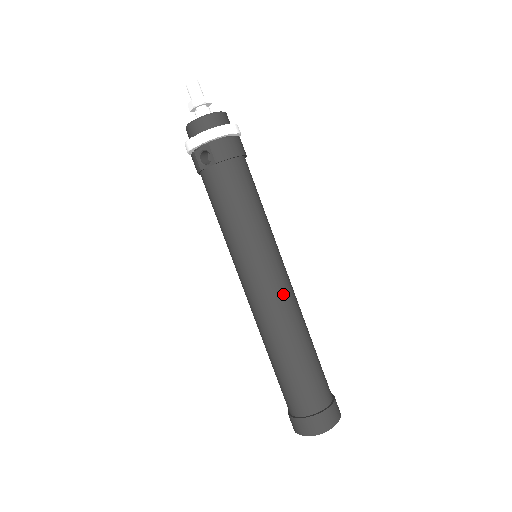
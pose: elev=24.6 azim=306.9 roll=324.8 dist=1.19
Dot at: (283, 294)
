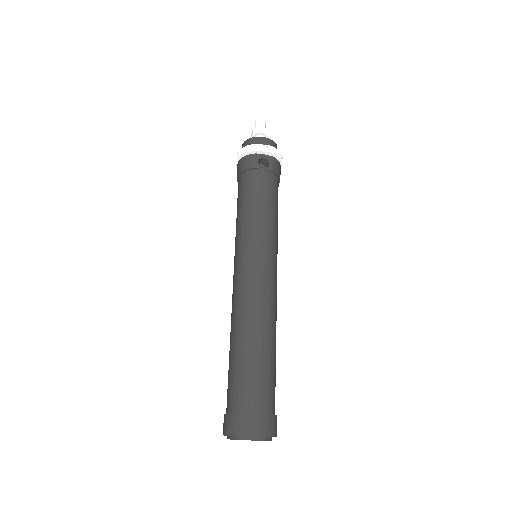
Dot at: (276, 292)
